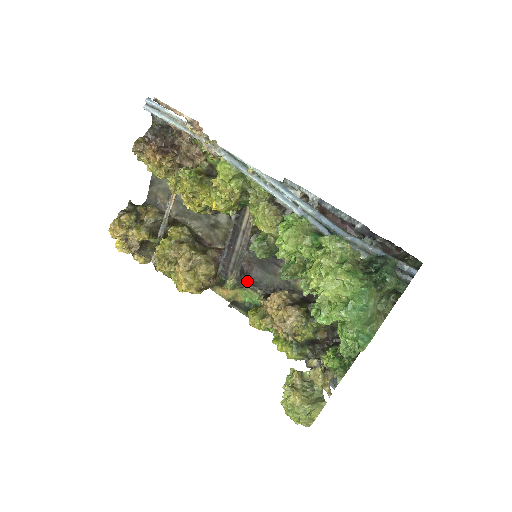
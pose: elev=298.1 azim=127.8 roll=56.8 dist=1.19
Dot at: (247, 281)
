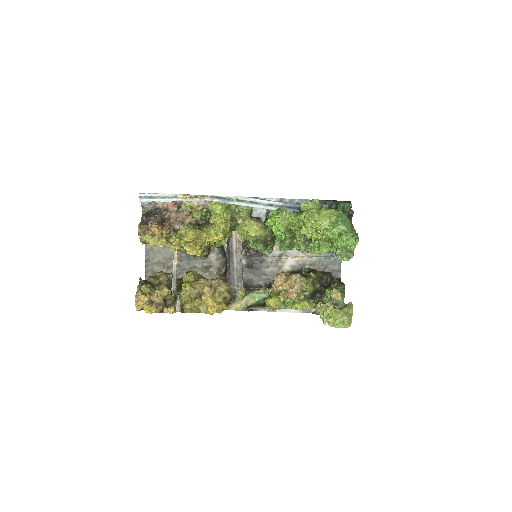
Dot at: (250, 288)
